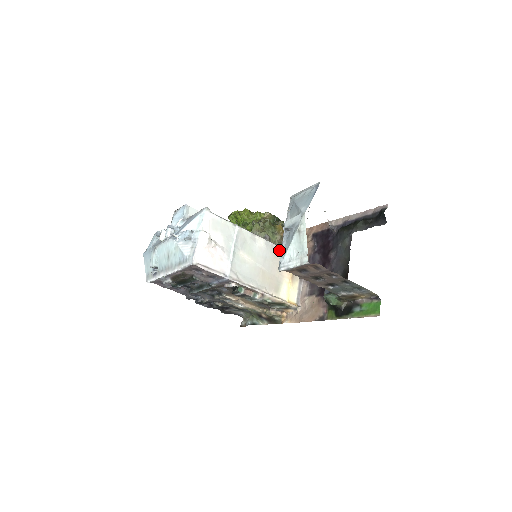
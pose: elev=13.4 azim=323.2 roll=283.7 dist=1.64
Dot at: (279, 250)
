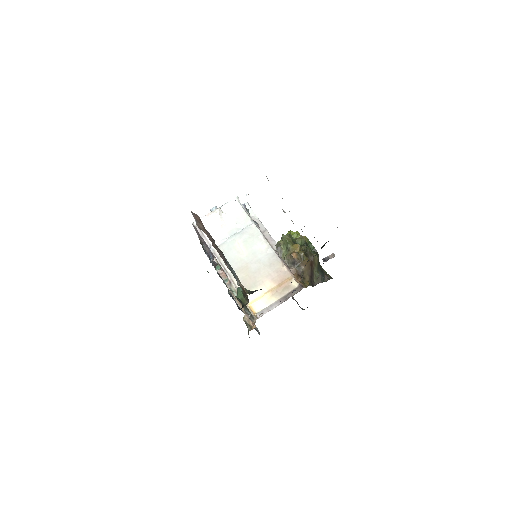
Dot at: (279, 263)
